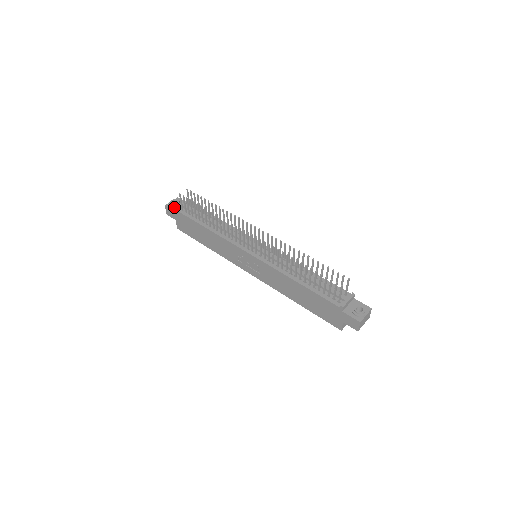
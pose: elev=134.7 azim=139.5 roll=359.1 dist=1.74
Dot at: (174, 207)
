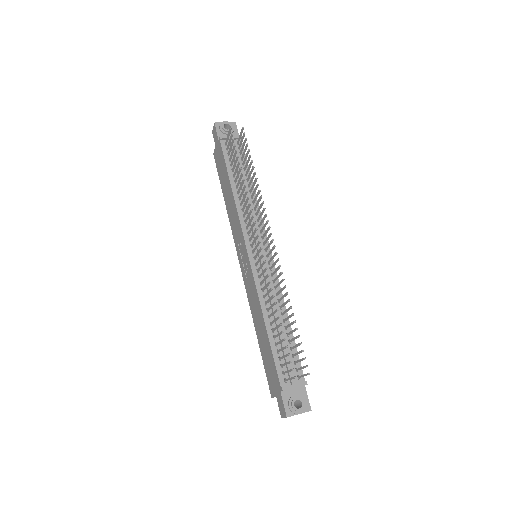
Dot at: (222, 132)
